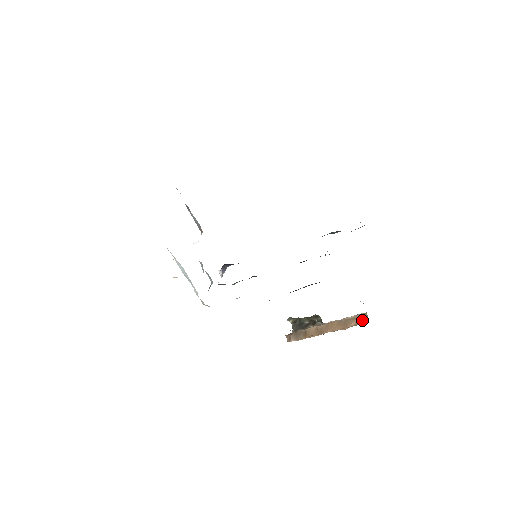
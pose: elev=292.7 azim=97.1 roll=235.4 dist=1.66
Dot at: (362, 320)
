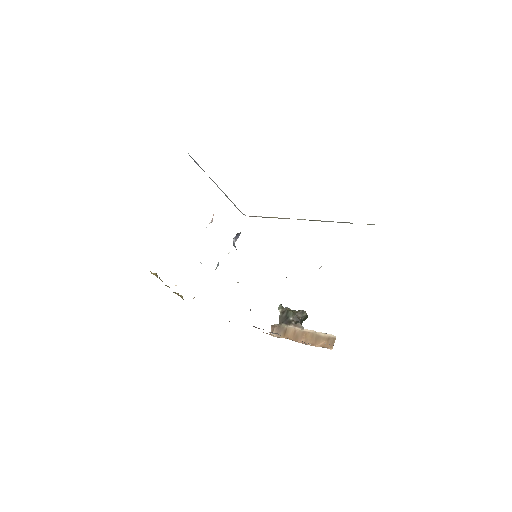
Dot at: occluded
